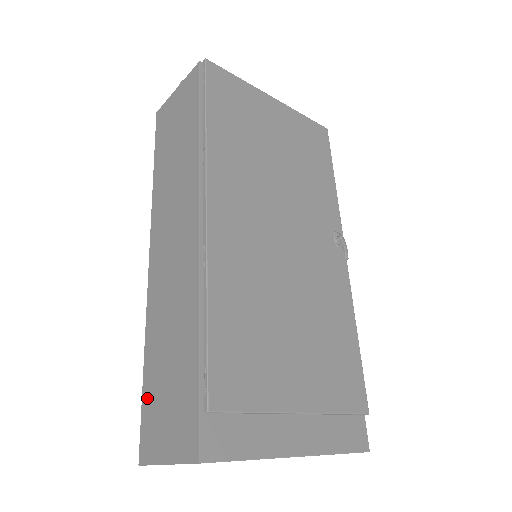
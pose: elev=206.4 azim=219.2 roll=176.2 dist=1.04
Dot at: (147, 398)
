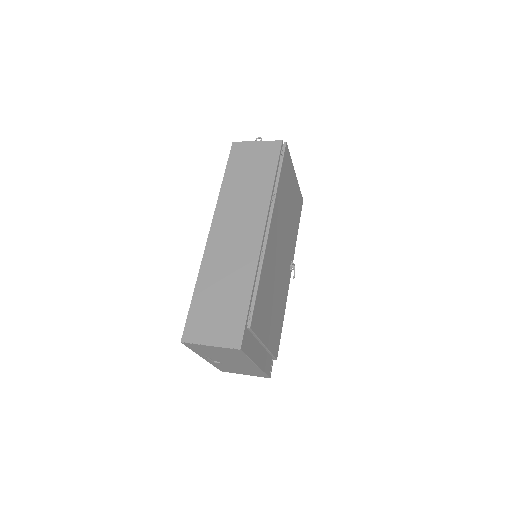
Dot at: (196, 309)
